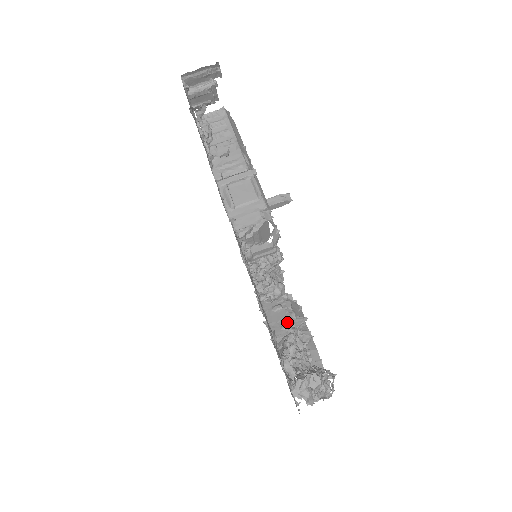
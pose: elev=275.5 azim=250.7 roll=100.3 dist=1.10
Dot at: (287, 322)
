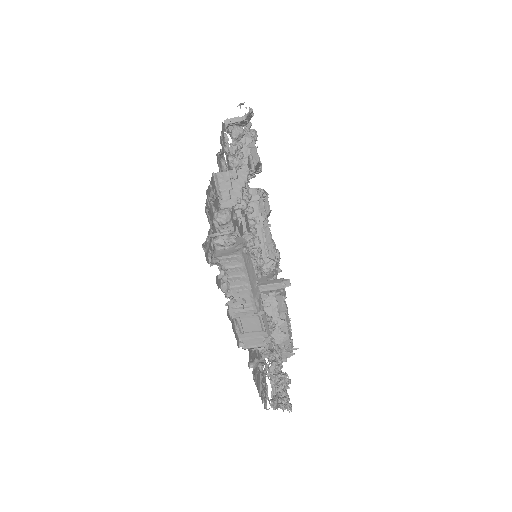
Dot at: (272, 320)
